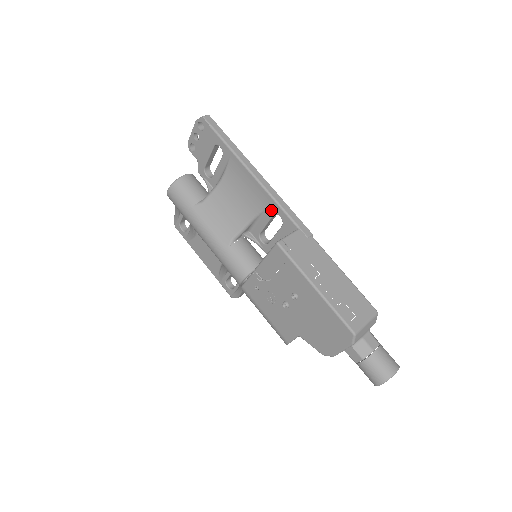
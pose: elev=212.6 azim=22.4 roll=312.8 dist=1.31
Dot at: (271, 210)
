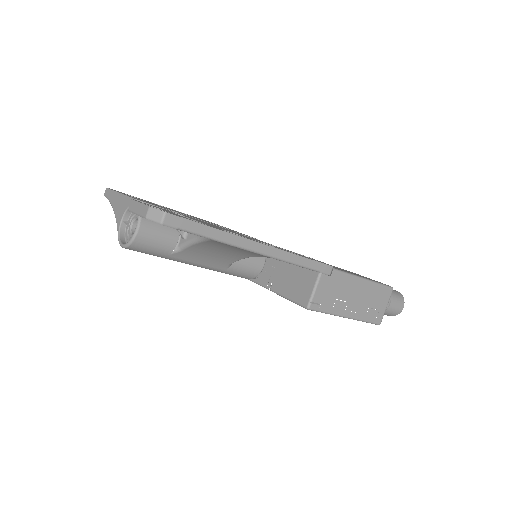
Dot at: occluded
